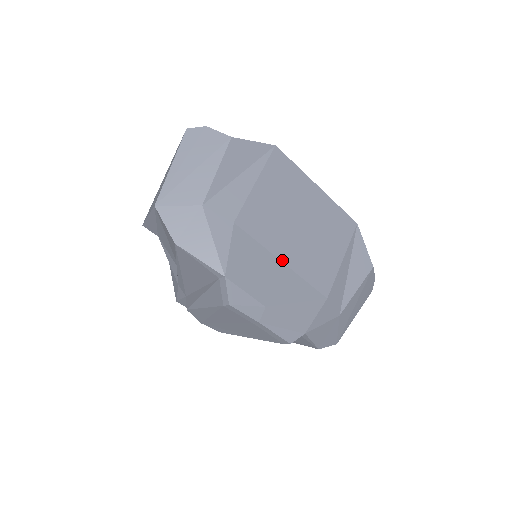
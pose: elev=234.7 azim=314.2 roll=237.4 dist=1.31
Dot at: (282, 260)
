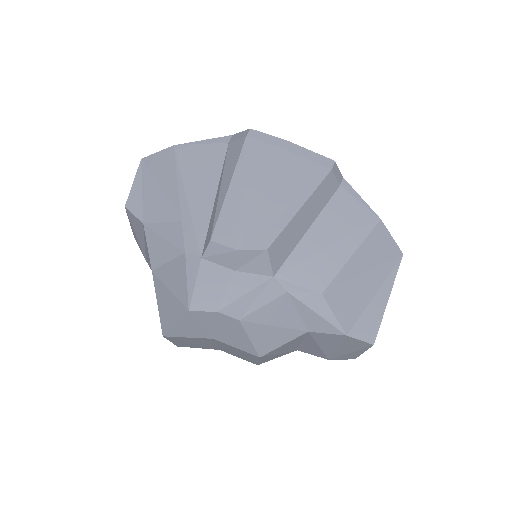
Dot at: occluded
